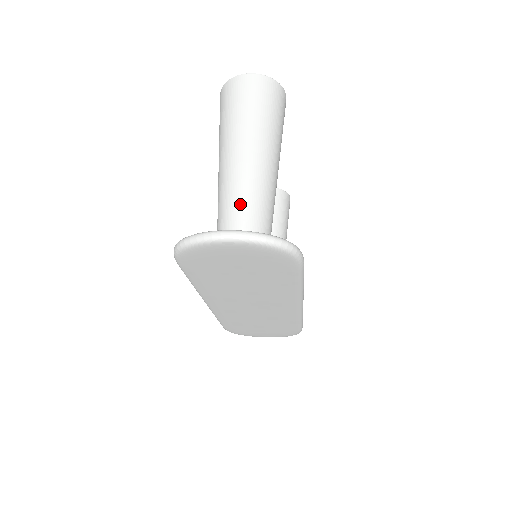
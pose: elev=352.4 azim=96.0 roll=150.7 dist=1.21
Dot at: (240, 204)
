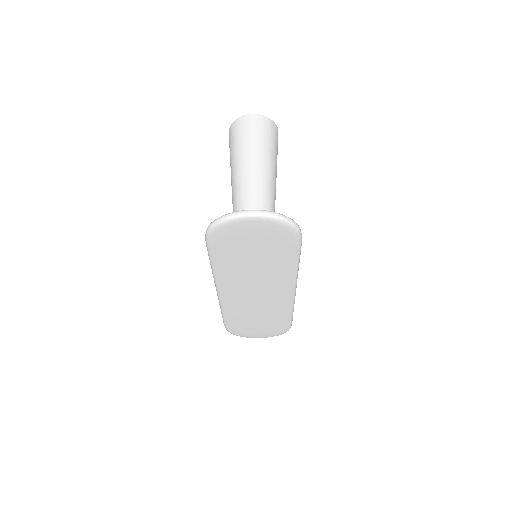
Dot at: (252, 201)
